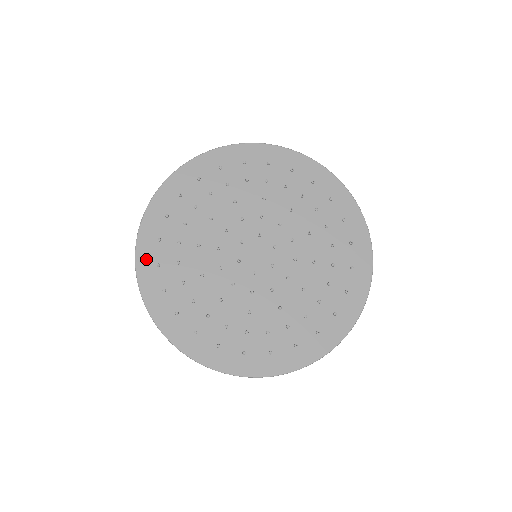
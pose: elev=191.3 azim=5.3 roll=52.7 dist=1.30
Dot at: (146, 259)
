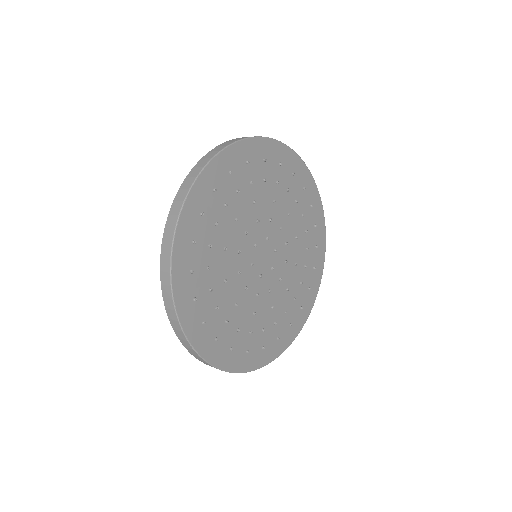
Dot at: (222, 358)
